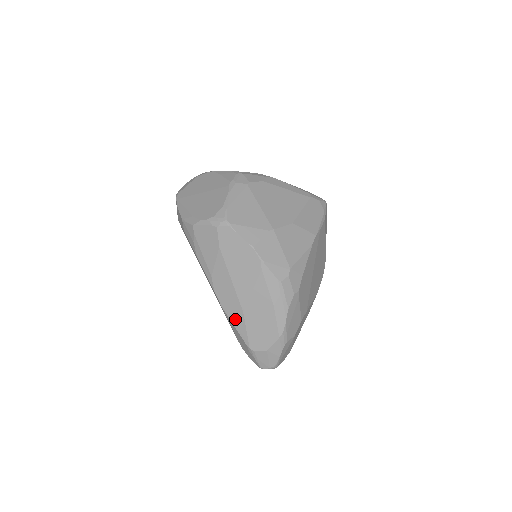
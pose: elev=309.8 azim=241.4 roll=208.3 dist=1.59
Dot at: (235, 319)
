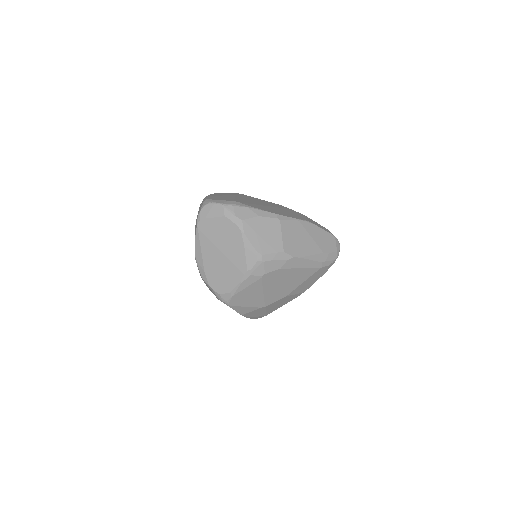
Dot at: occluded
